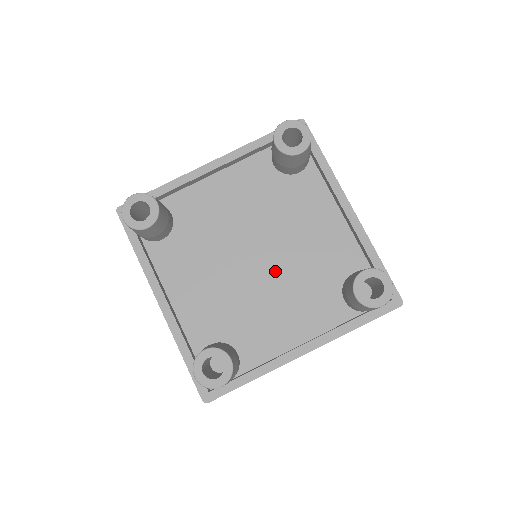
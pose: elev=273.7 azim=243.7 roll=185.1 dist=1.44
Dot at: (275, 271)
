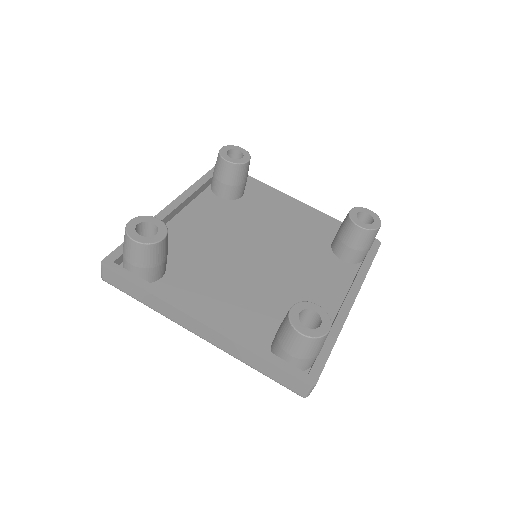
Dot at: (278, 262)
